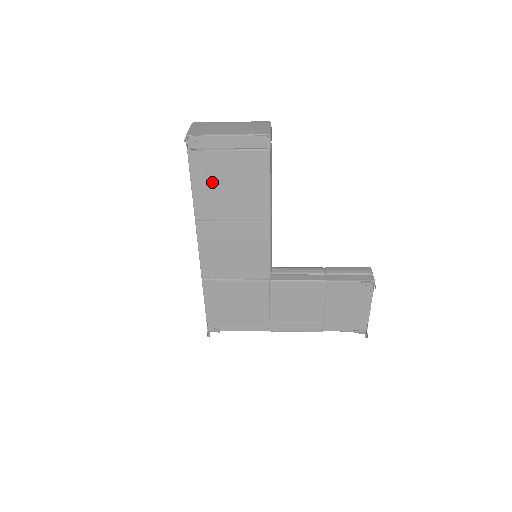
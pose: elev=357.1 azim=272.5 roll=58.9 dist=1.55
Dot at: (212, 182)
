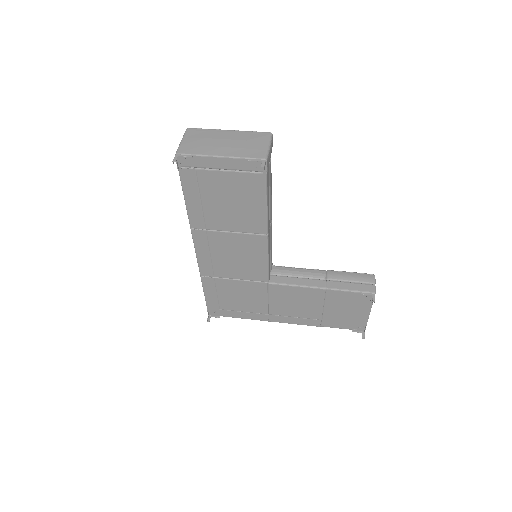
Dot at: (206, 197)
